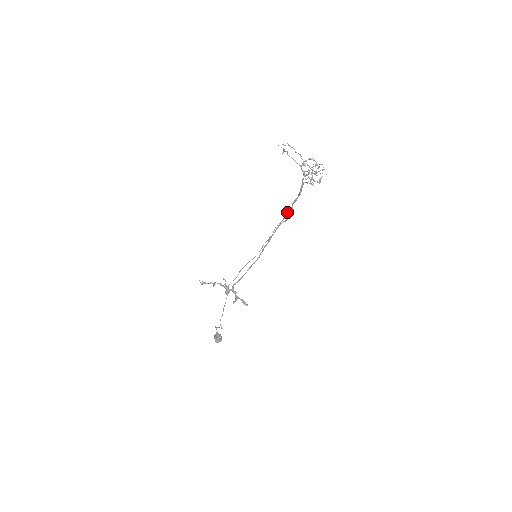
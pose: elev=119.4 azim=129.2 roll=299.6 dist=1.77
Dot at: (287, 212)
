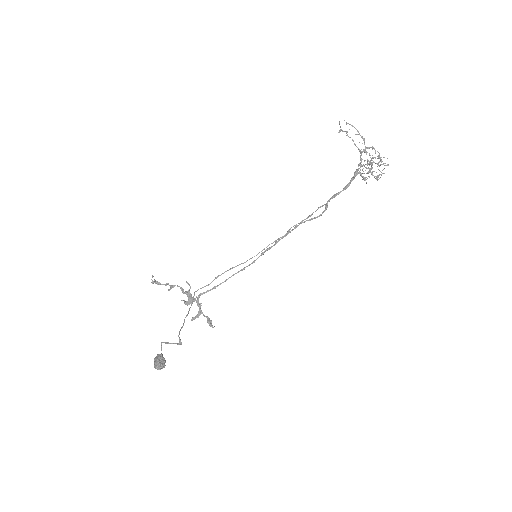
Dot at: (317, 209)
